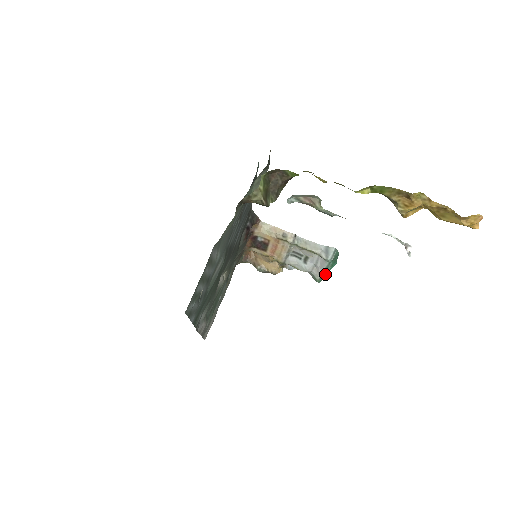
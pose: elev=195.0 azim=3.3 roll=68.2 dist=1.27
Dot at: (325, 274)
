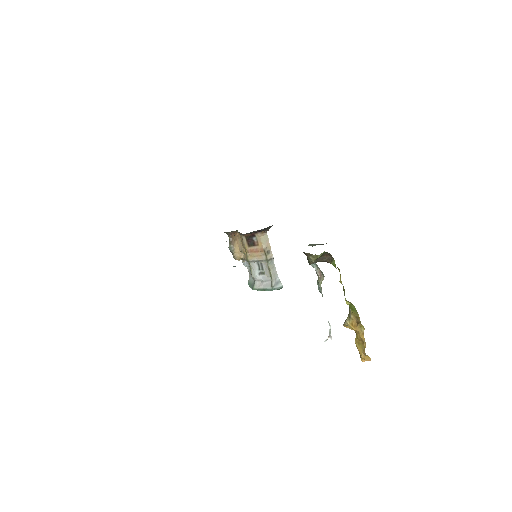
Dot at: (262, 290)
